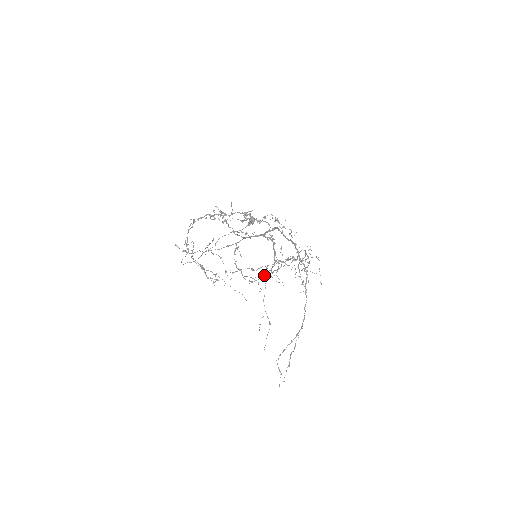
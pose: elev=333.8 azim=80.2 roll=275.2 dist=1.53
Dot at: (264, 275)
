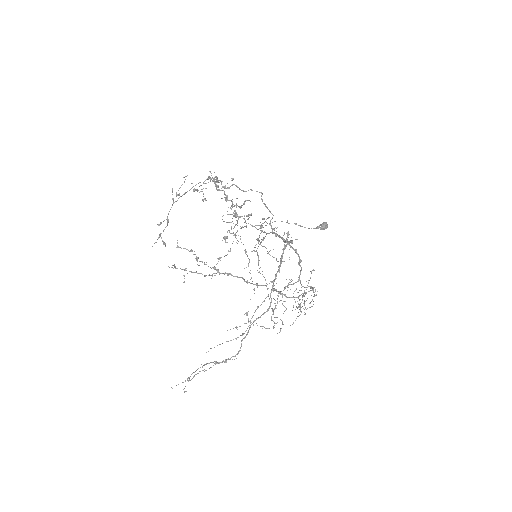
Dot at: (185, 269)
